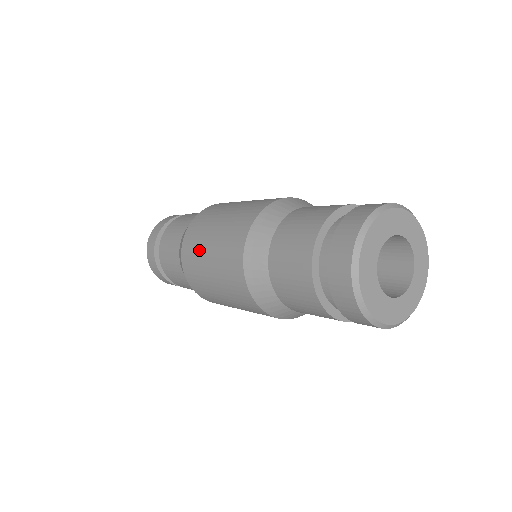
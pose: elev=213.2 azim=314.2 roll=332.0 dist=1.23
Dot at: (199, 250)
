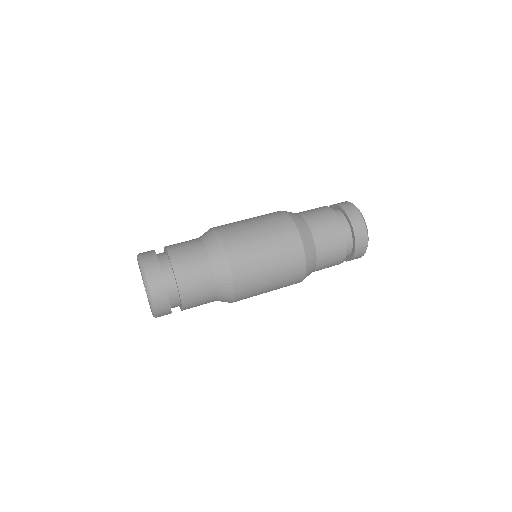
Dot at: (256, 265)
